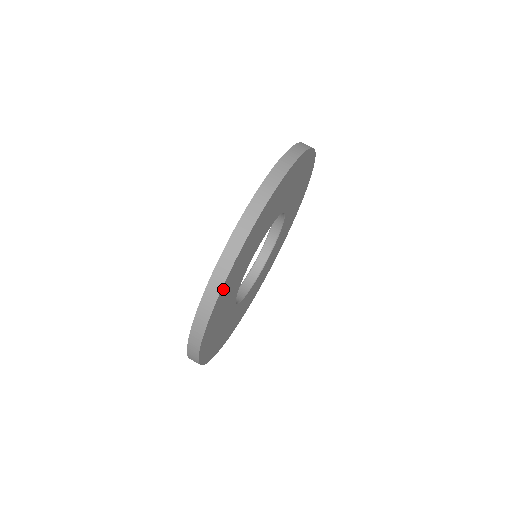
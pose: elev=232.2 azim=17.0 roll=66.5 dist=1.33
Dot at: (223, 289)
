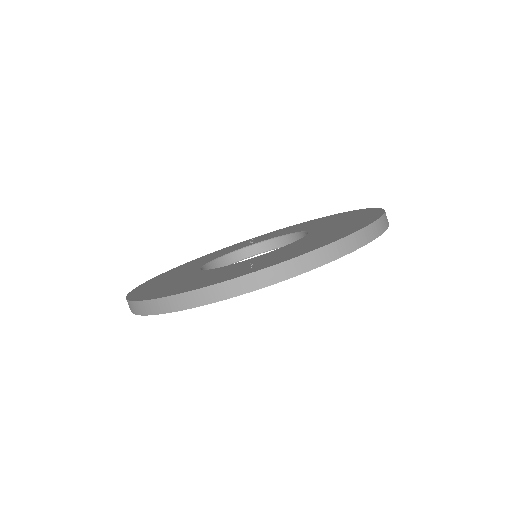
Dot at: (311, 268)
